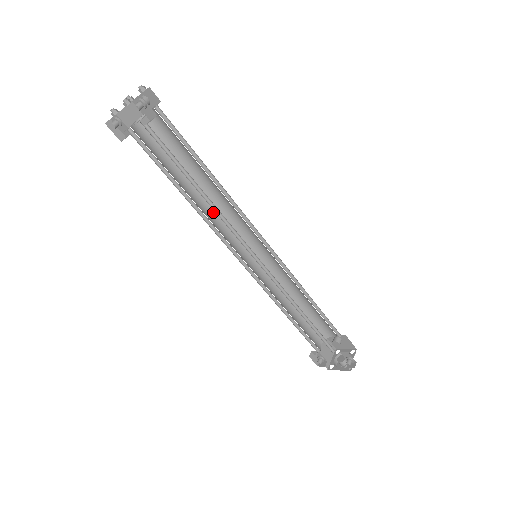
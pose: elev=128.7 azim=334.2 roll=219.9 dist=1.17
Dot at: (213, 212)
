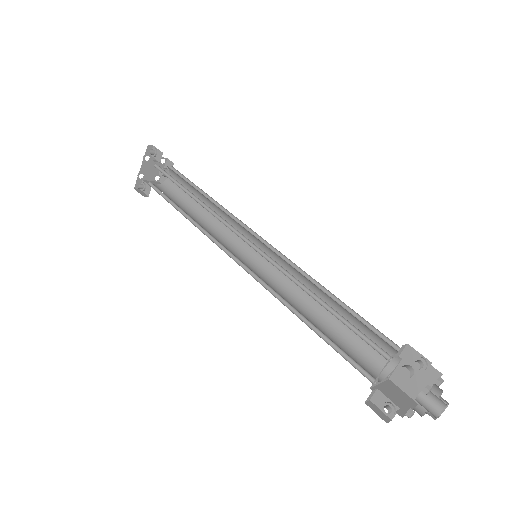
Dot at: (214, 234)
